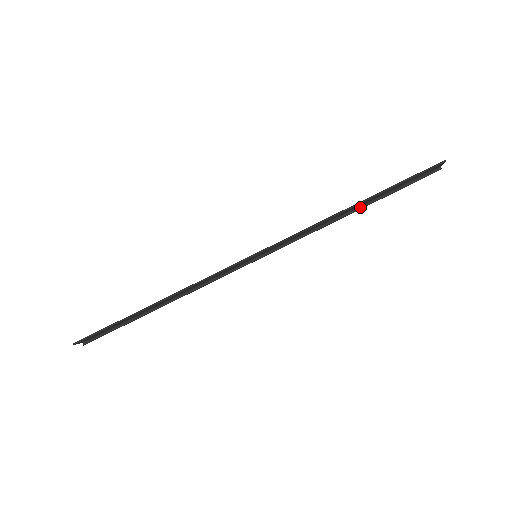
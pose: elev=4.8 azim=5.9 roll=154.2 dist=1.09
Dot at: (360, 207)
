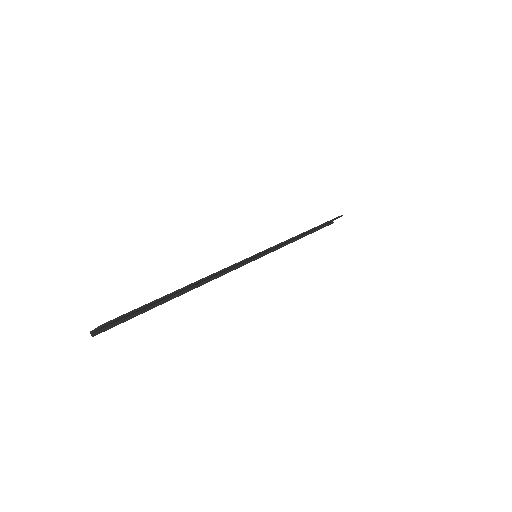
Dot at: (304, 235)
